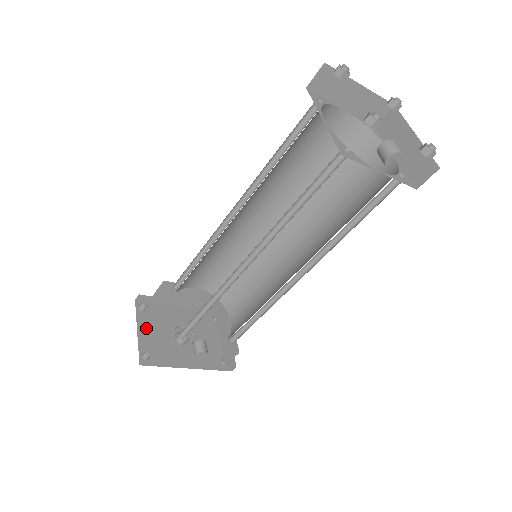
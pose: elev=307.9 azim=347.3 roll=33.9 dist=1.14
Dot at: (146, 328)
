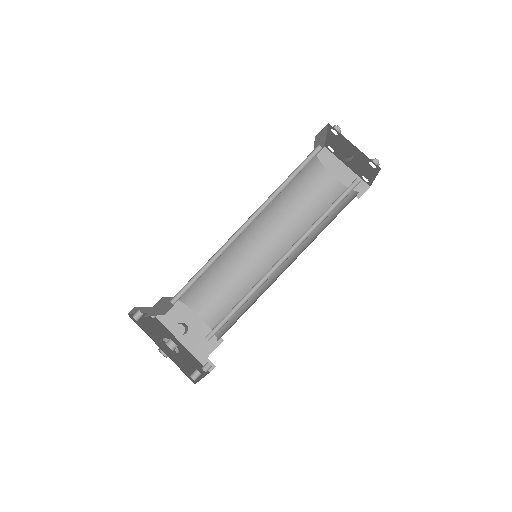
Dot at: (147, 319)
